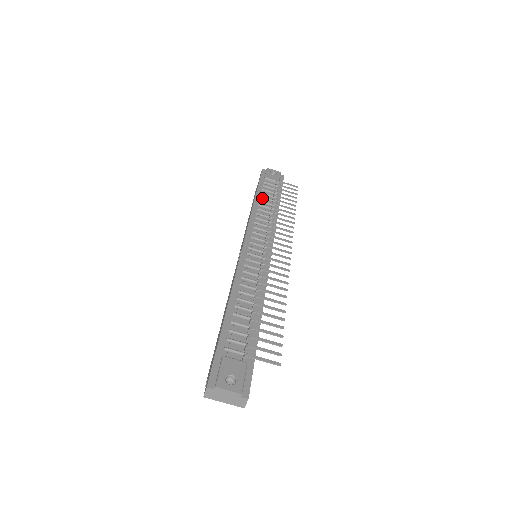
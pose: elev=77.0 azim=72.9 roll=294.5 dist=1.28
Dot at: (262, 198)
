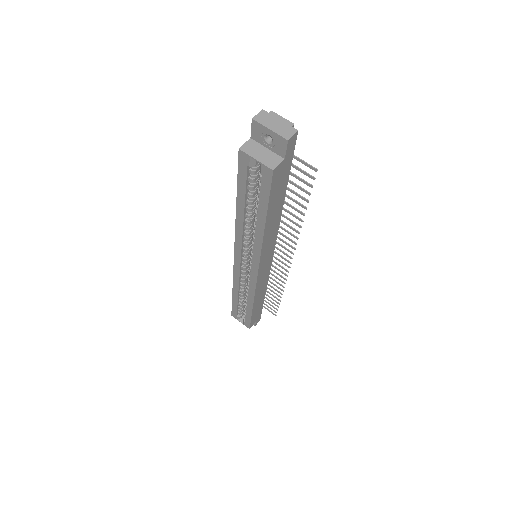
Dot at: occluded
